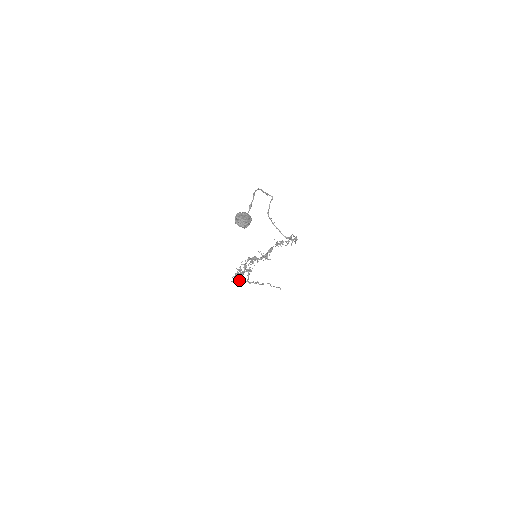
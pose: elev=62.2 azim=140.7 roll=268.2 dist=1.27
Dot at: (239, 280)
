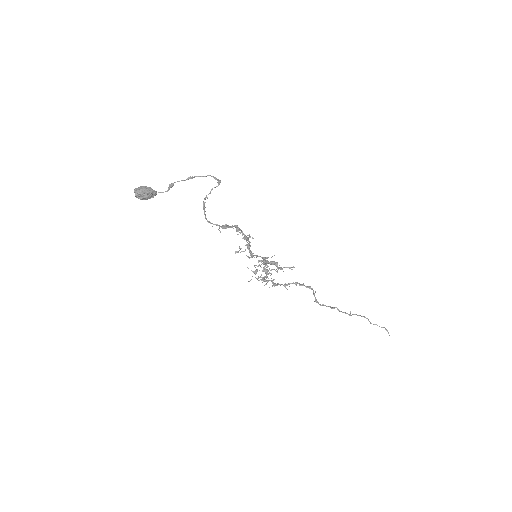
Dot at: occluded
